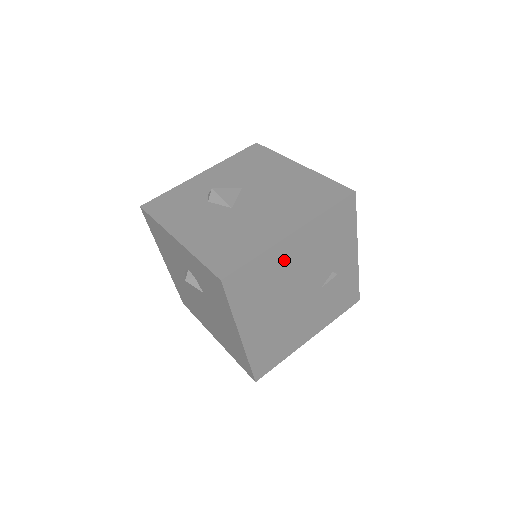
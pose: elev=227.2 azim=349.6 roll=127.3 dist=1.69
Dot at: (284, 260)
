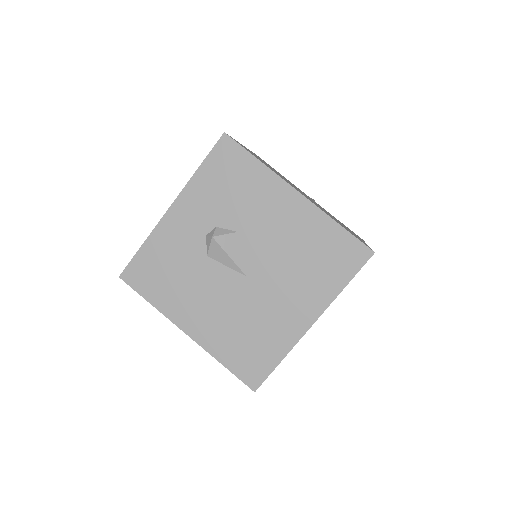
Dot at: occluded
